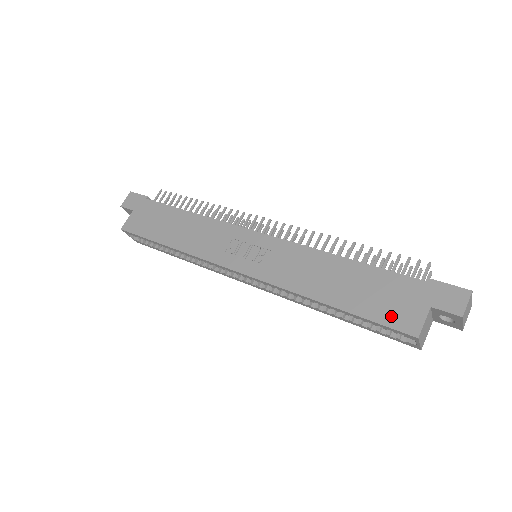
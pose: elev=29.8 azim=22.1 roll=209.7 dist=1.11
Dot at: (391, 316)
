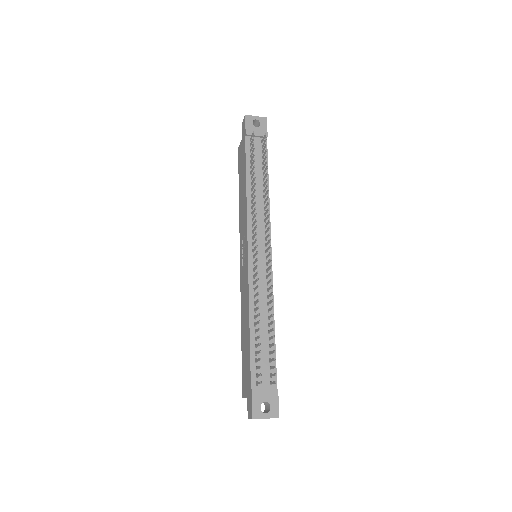
Dot at: (243, 376)
